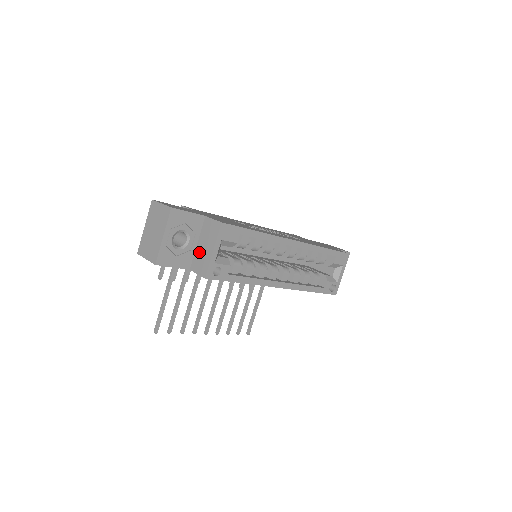
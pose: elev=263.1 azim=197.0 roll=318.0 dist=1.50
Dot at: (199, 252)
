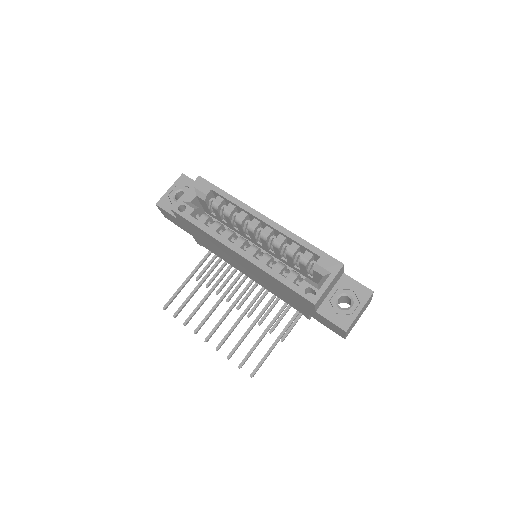
Dot at: occluded
